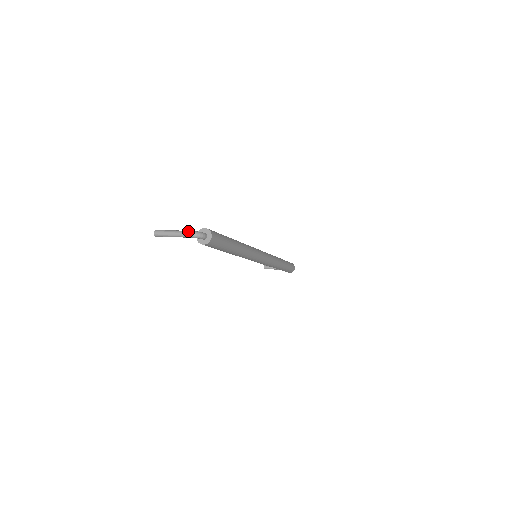
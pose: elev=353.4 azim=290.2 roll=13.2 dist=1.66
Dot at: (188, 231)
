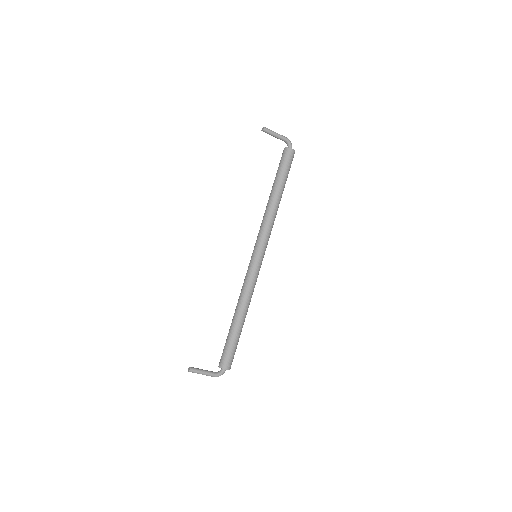
Dot at: (285, 138)
